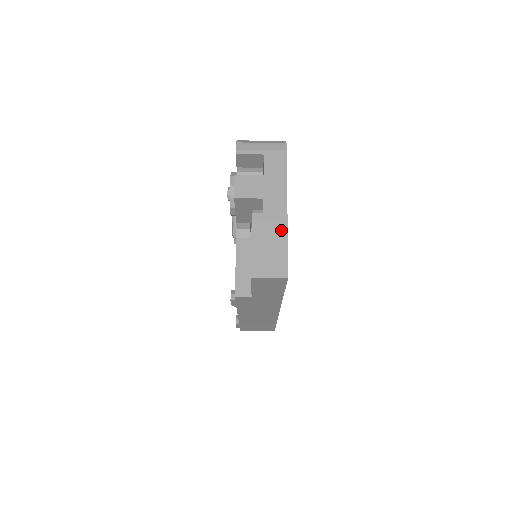
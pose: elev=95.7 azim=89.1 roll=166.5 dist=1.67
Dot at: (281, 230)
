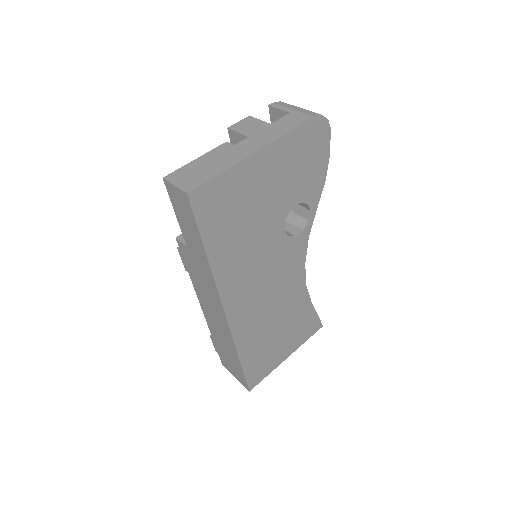
Dot at: (231, 161)
